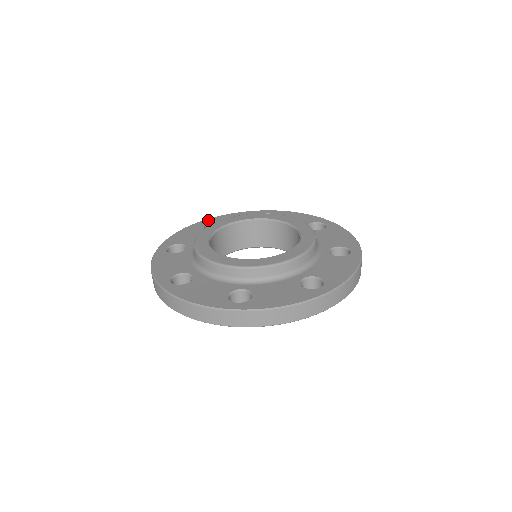
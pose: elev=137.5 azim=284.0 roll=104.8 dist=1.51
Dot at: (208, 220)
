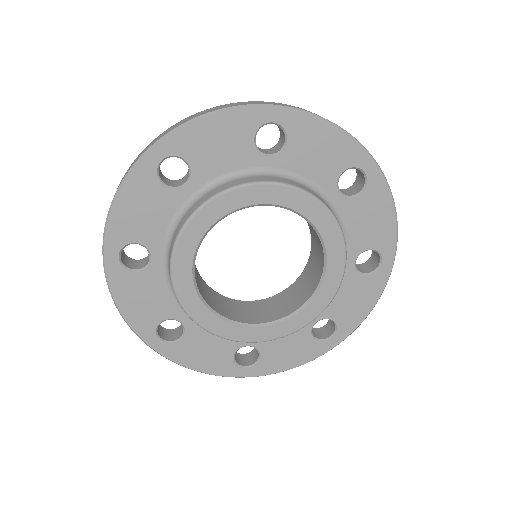
Dot at: (160, 151)
